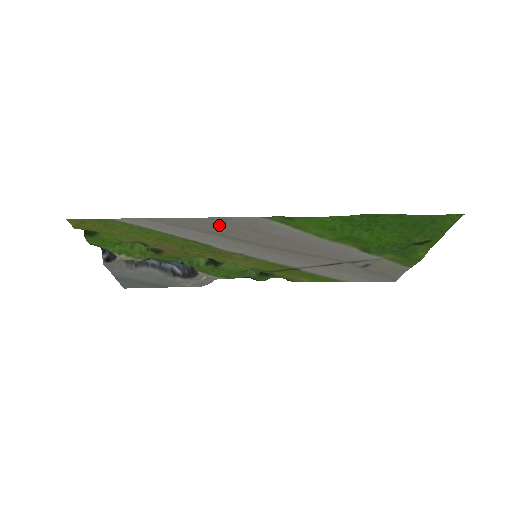
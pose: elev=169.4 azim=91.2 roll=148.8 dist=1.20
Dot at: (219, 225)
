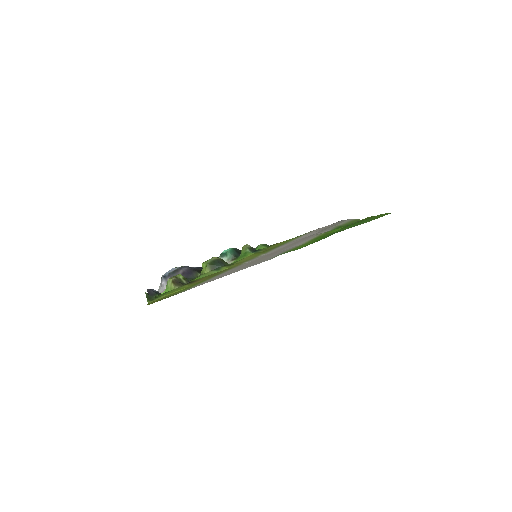
Dot at: (243, 268)
